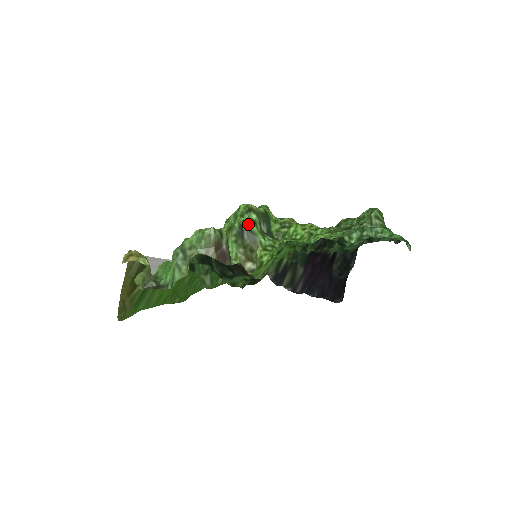
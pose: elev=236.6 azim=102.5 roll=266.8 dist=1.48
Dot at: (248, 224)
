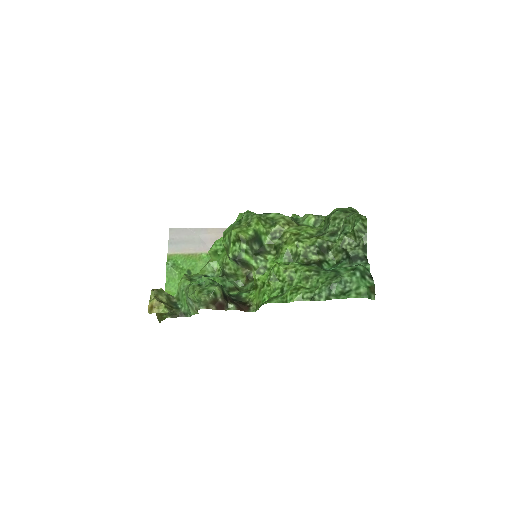
Dot at: (240, 255)
